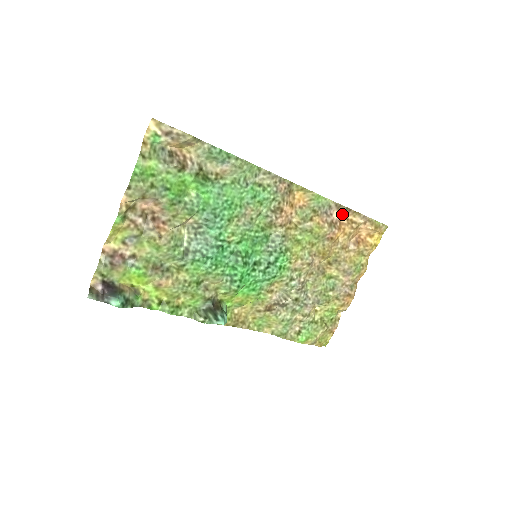
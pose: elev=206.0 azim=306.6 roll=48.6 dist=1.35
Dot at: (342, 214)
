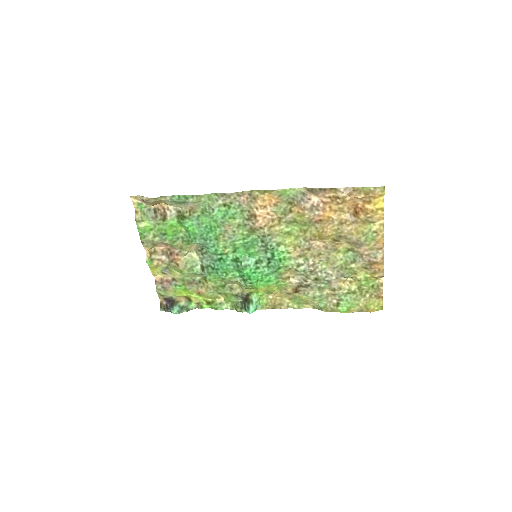
Dot at: (320, 195)
